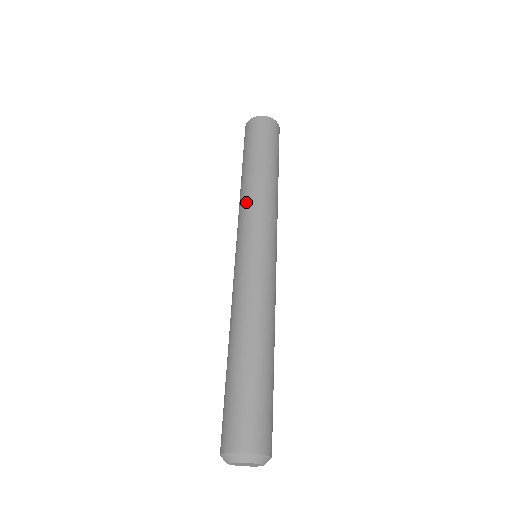
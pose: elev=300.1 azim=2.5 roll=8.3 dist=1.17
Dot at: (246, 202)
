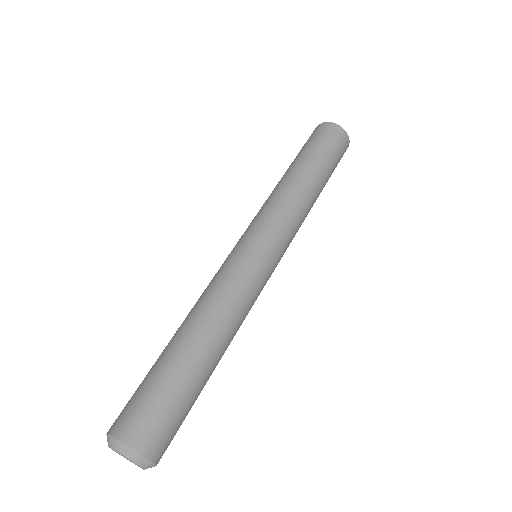
Dot at: (291, 204)
